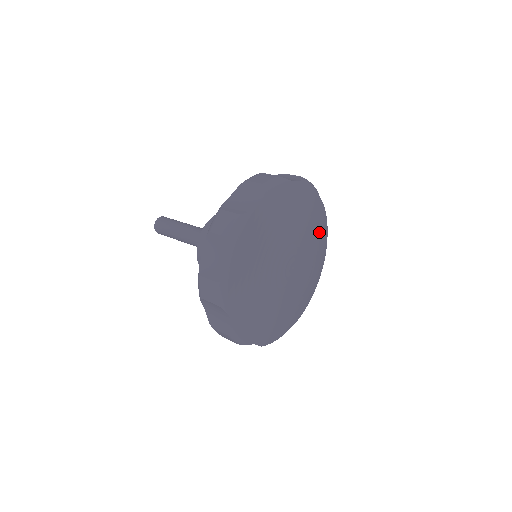
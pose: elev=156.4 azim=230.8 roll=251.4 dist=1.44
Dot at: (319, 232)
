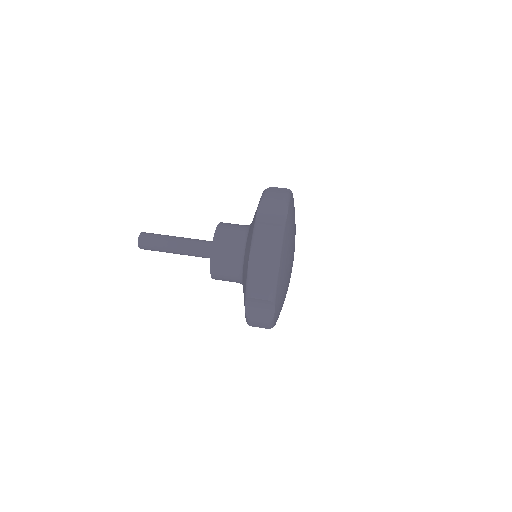
Dot at: occluded
